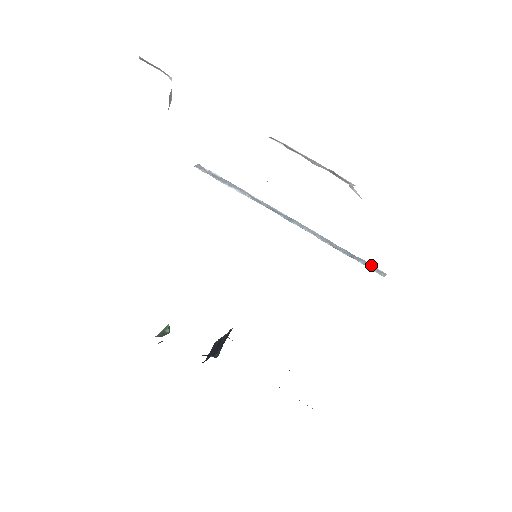
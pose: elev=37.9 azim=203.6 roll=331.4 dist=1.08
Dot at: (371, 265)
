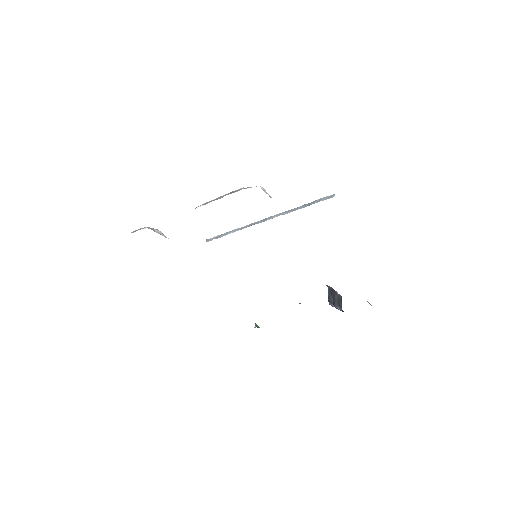
Dot at: (323, 198)
